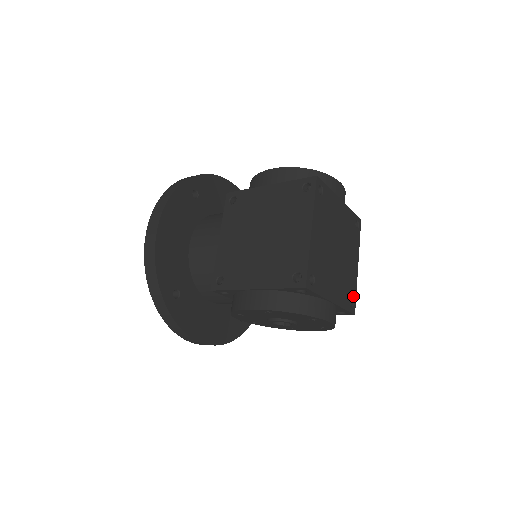
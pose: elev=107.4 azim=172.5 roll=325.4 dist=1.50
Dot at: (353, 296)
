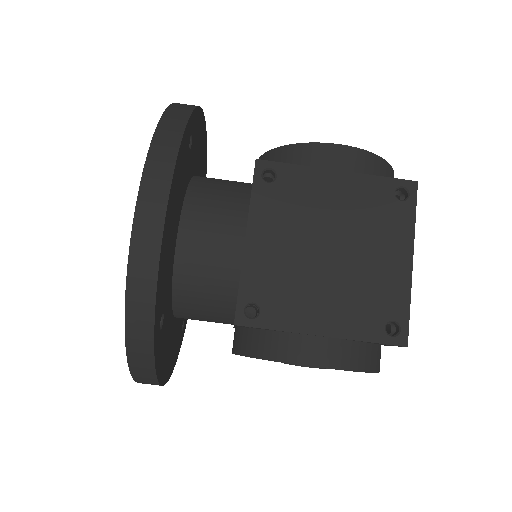
Dot at: occluded
